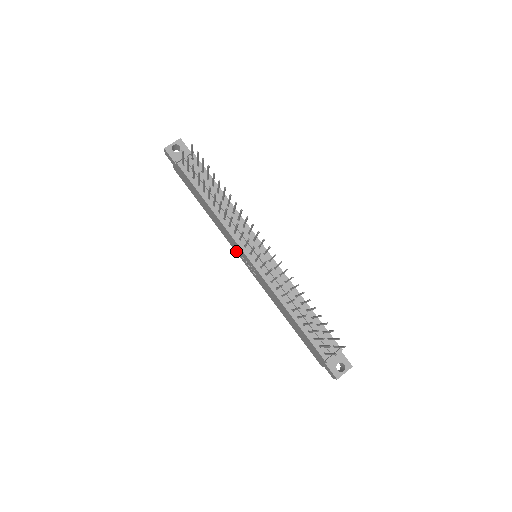
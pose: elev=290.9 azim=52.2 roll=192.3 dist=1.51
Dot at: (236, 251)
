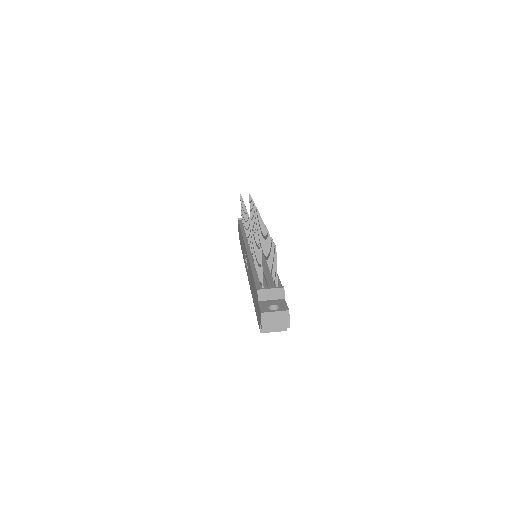
Dot at: occluded
